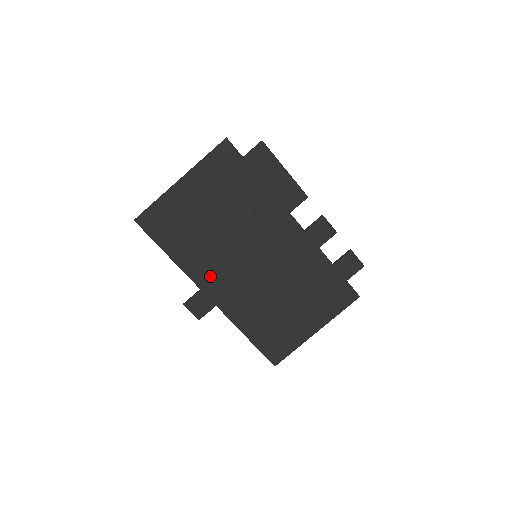
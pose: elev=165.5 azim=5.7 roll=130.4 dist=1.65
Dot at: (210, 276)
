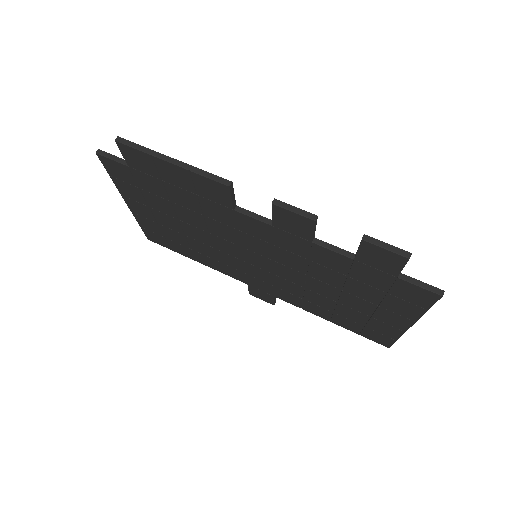
Dot at: (241, 274)
